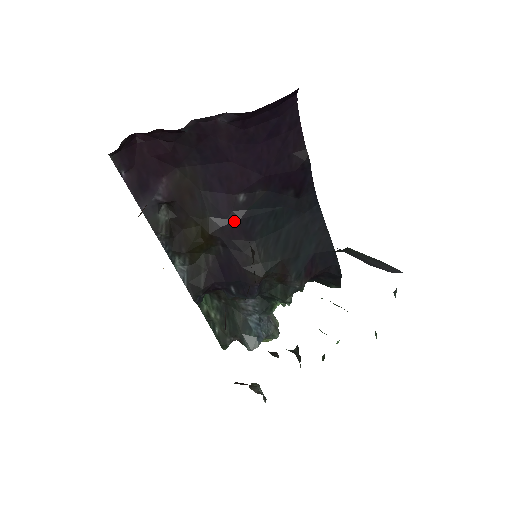
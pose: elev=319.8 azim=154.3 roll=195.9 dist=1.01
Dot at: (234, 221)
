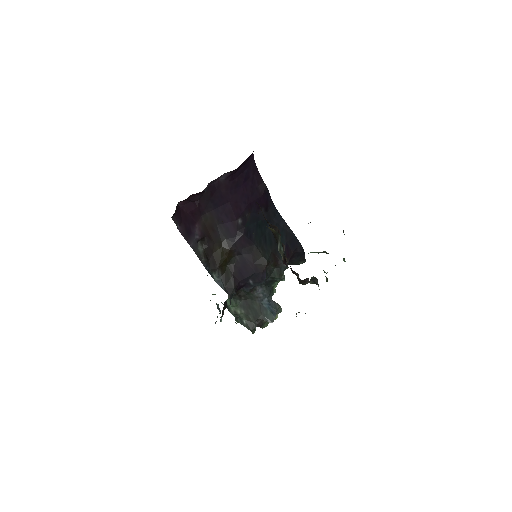
Dot at: (240, 236)
